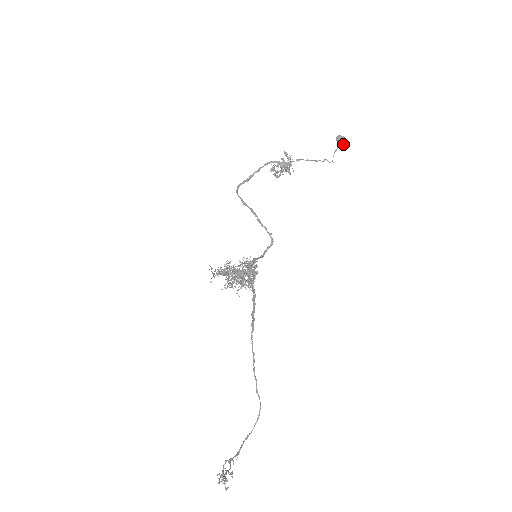
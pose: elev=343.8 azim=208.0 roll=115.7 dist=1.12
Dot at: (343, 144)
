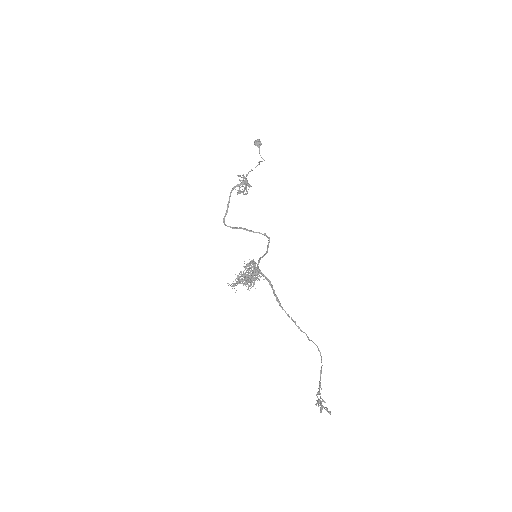
Dot at: (261, 144)
